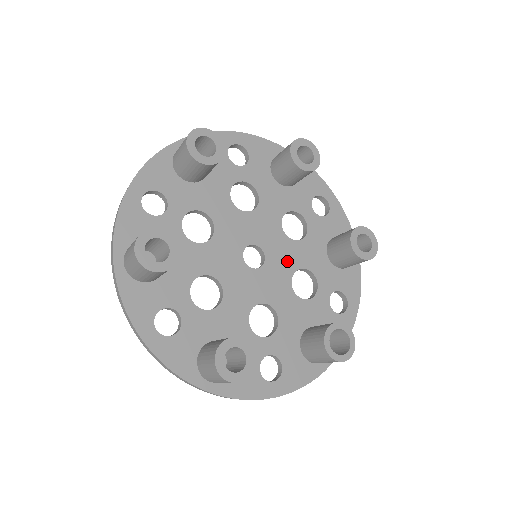
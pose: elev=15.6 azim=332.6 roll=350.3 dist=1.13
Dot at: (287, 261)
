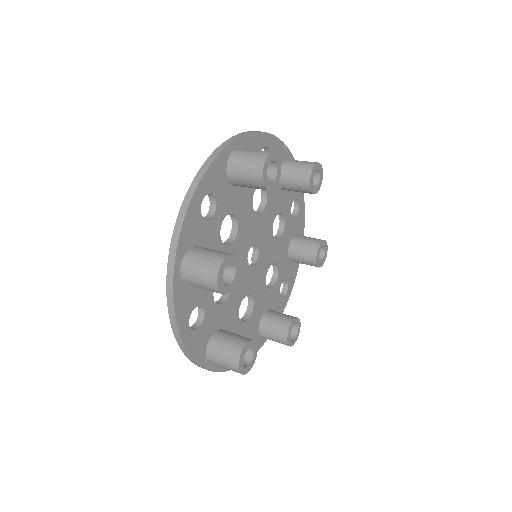
Dot at: (268, 257)
